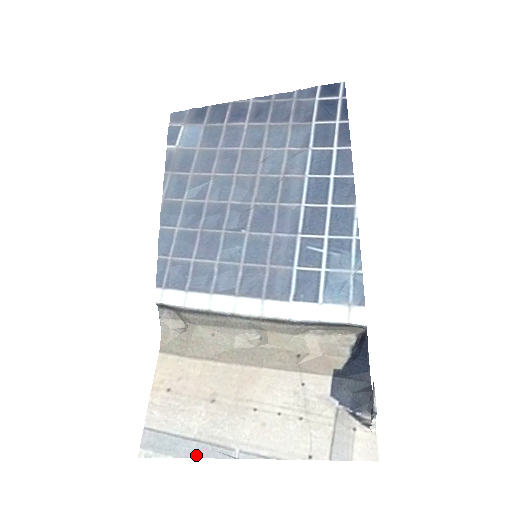
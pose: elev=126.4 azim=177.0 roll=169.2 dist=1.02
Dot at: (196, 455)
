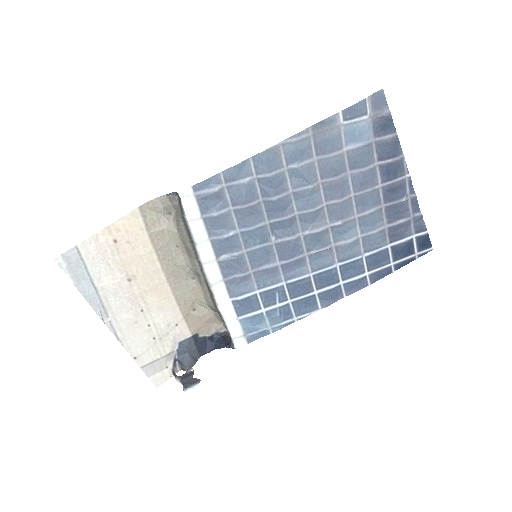
Dot at: (87, 297)
